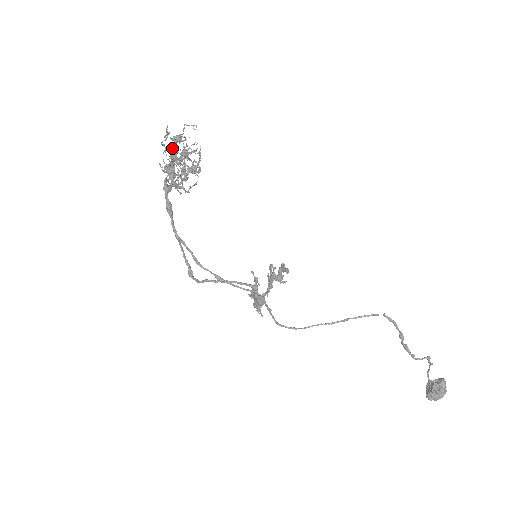
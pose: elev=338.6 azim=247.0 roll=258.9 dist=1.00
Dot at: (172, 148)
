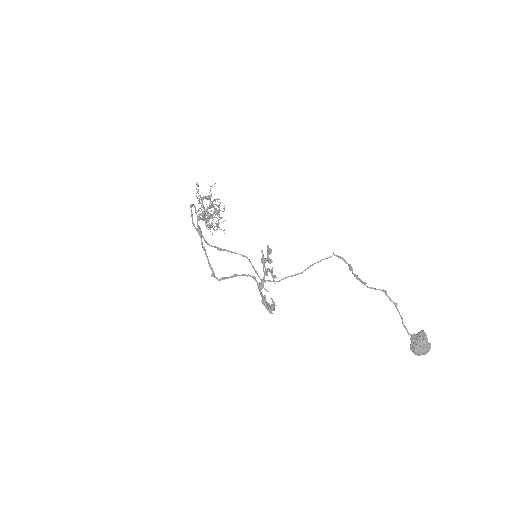
Dot at: occluded
